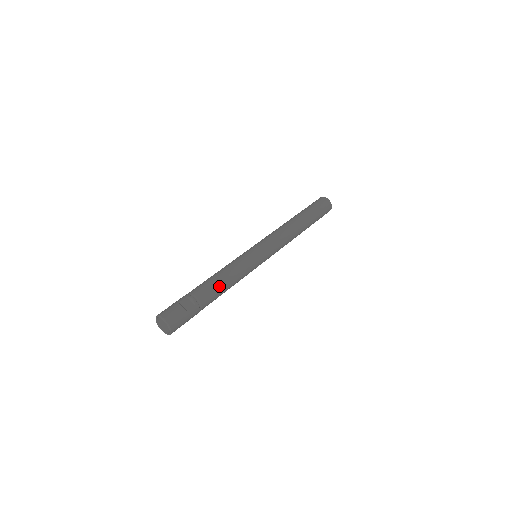
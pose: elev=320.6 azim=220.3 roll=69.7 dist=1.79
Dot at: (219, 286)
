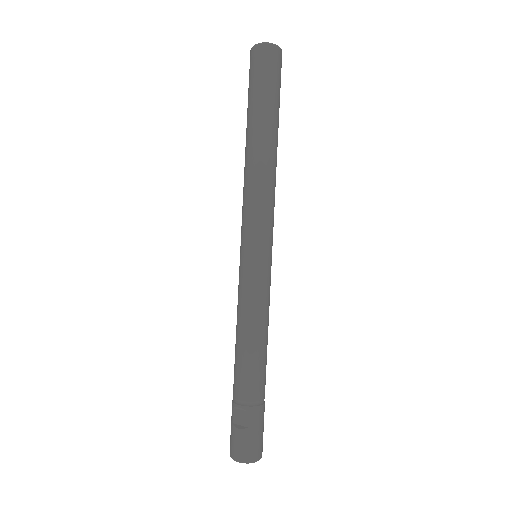
Dot at: (250, 359)
